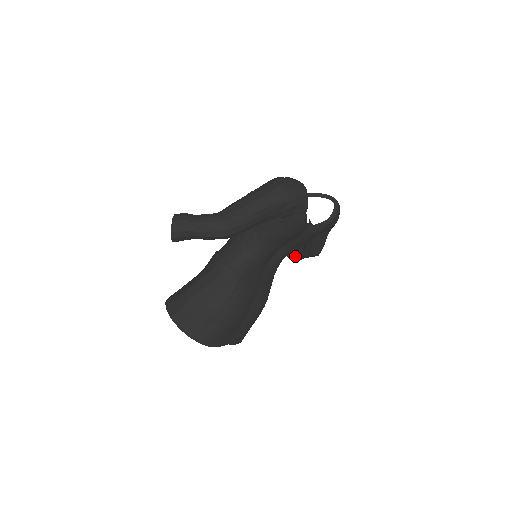
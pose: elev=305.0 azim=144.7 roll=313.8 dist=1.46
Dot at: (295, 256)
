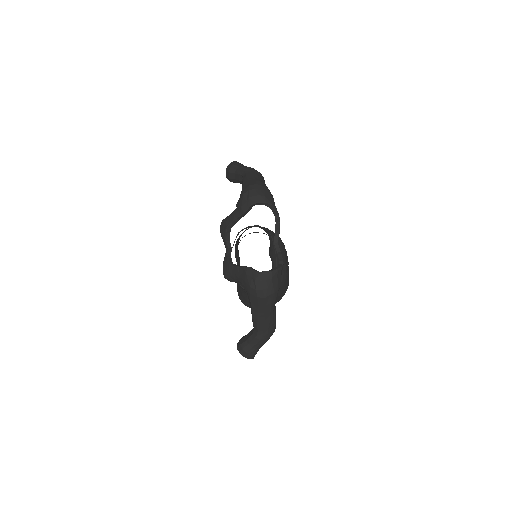
Dot at: occluded
